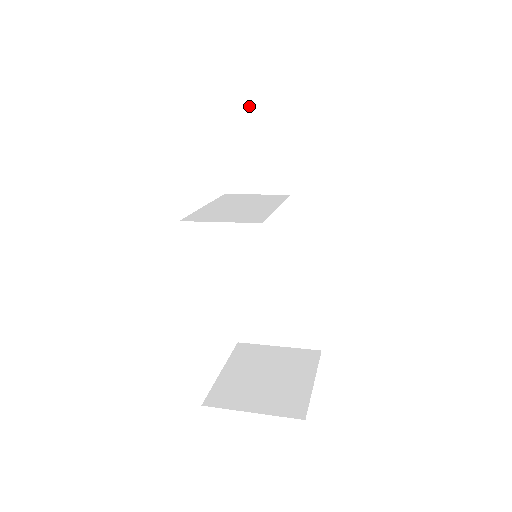
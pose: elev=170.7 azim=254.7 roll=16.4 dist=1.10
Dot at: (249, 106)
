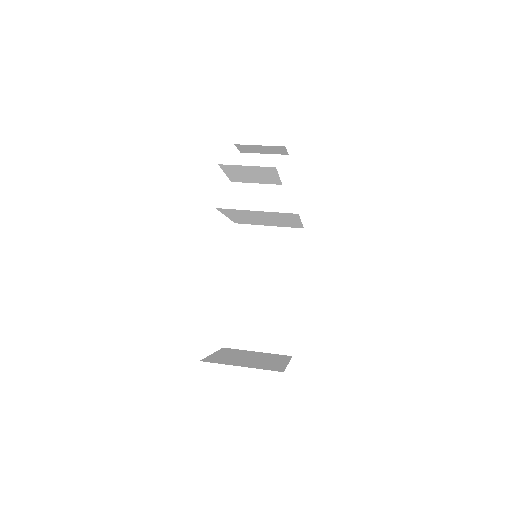
Dot at: (261, 165)
